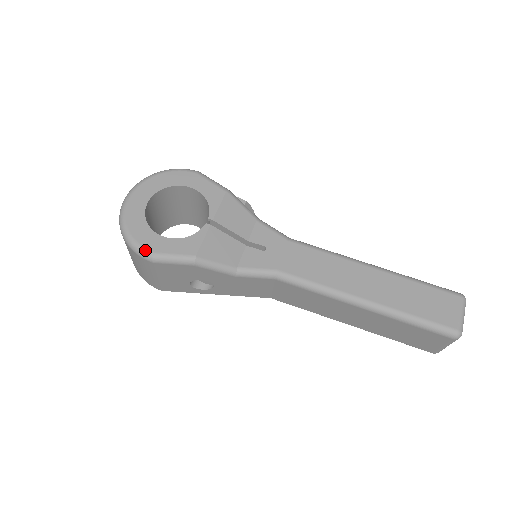
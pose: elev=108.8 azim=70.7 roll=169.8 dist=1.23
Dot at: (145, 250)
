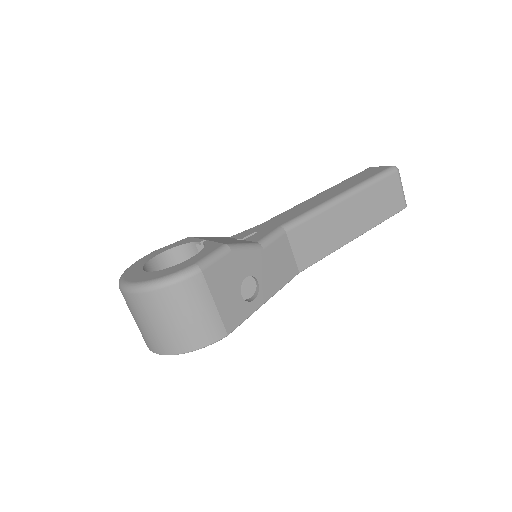
Dot at: (185, 269)
